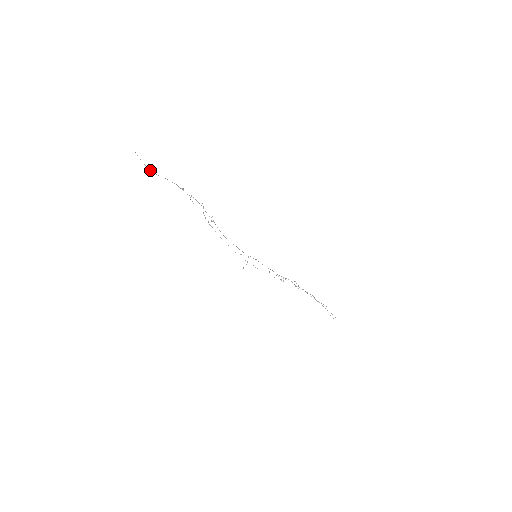
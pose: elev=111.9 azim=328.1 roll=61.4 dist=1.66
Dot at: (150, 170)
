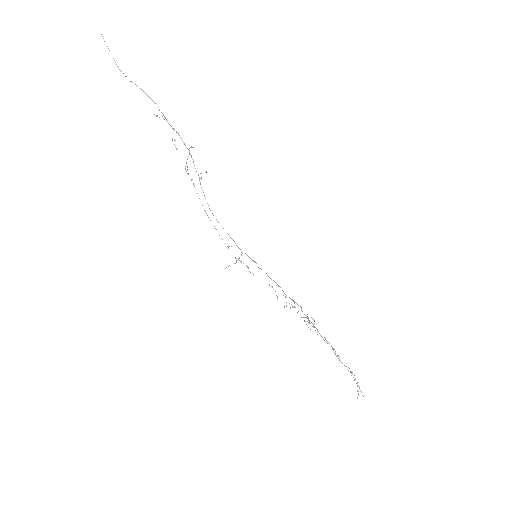
Dot at: (121, 71)
